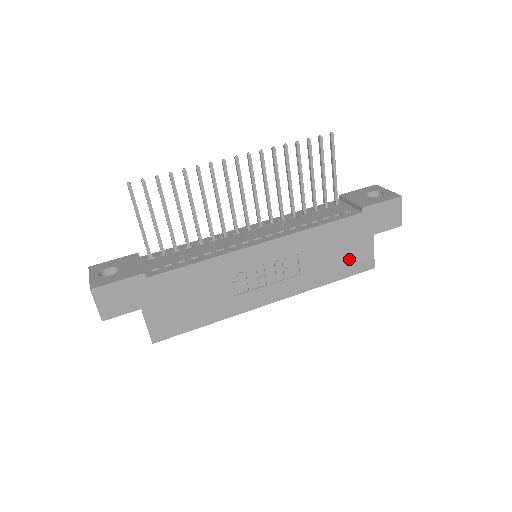
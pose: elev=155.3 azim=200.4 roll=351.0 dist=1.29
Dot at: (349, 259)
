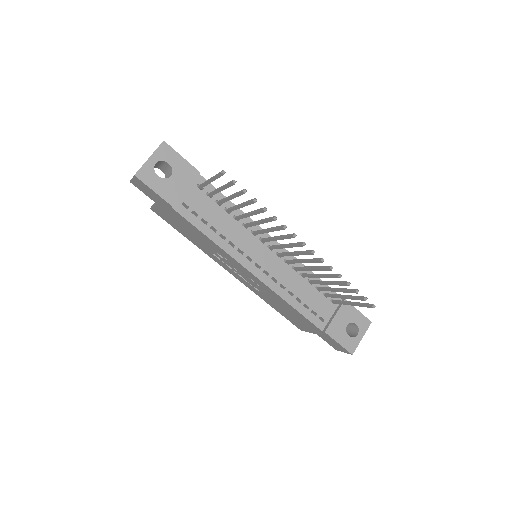
Dot at: (292, 318)
